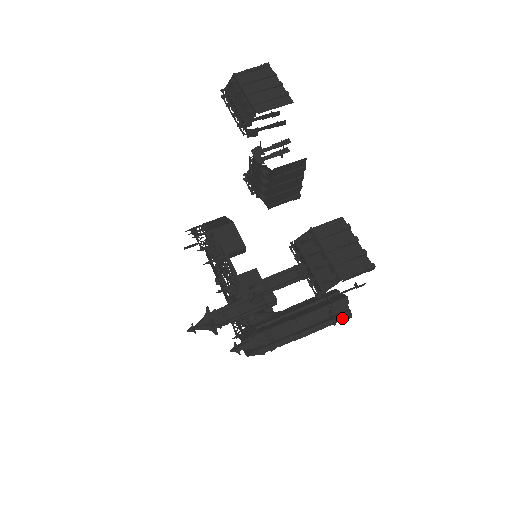
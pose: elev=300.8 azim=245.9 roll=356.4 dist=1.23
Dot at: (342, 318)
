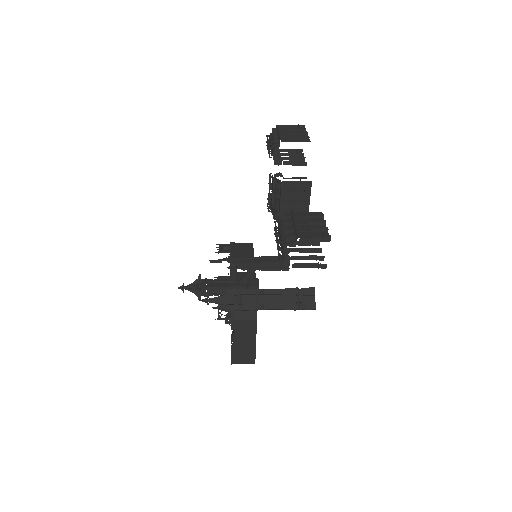
Dot at: (306, 306)
